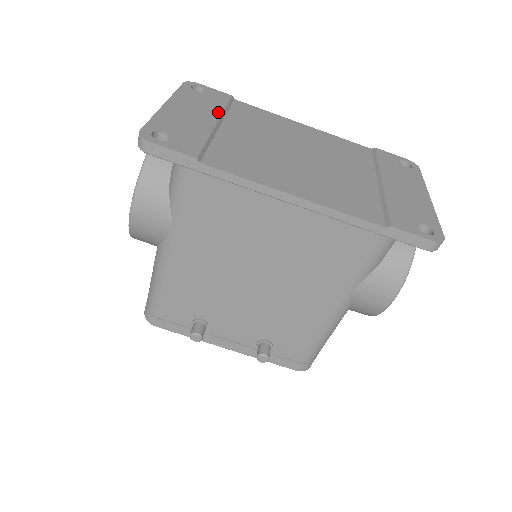
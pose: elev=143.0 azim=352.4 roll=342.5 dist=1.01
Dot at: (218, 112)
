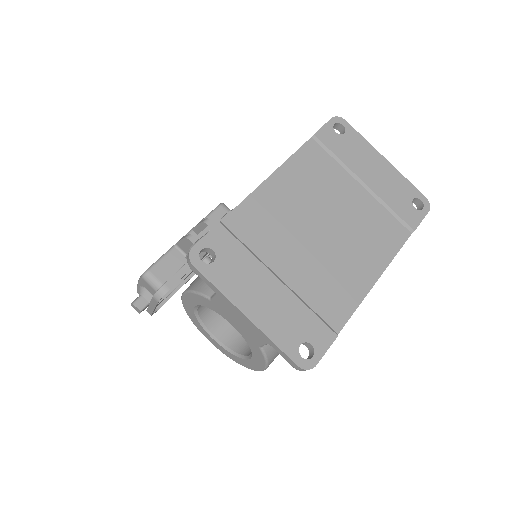
Dot at: (259, 265)
